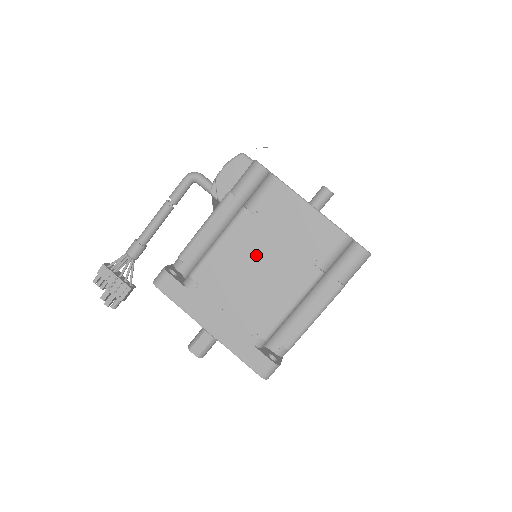
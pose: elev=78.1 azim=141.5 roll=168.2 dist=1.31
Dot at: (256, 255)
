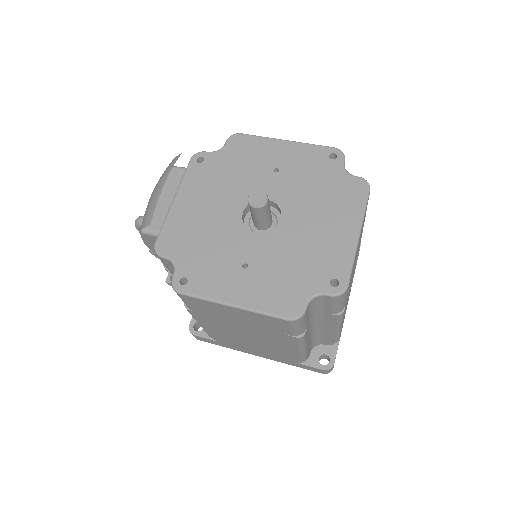
Dot at: (234, 330)
